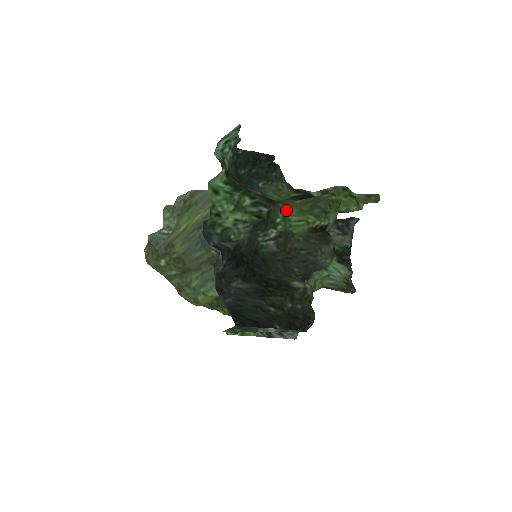
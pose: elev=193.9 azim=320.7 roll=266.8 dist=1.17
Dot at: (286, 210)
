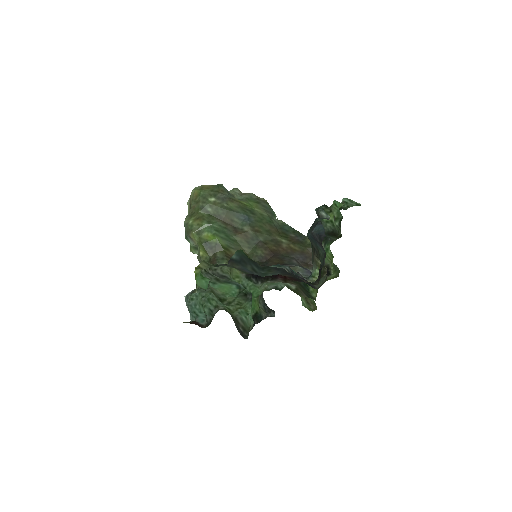
Dot at: (329, 249)
